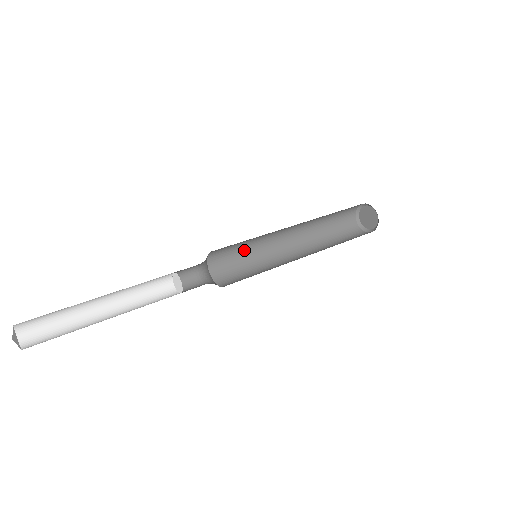
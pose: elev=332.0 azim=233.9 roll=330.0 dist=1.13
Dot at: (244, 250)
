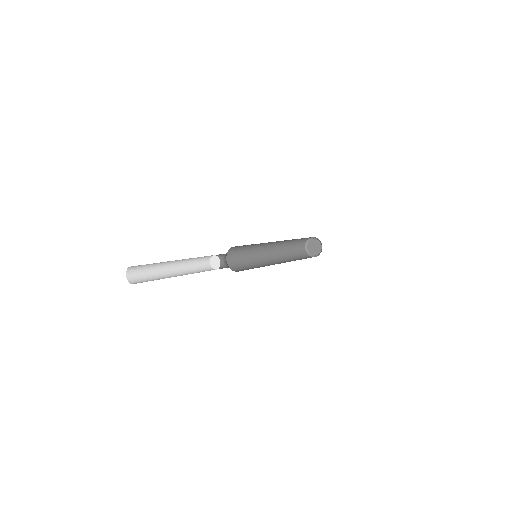
Dot at: (247, 249)
